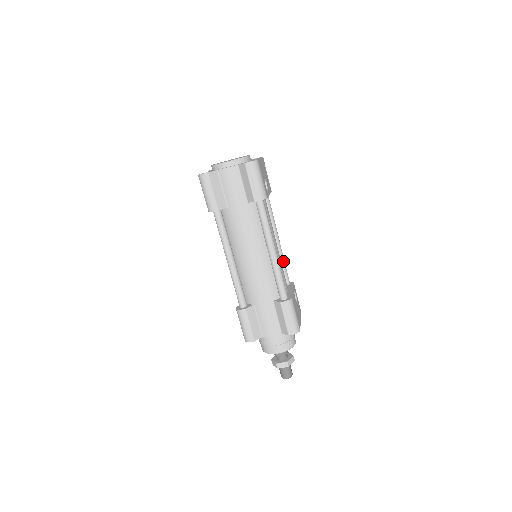
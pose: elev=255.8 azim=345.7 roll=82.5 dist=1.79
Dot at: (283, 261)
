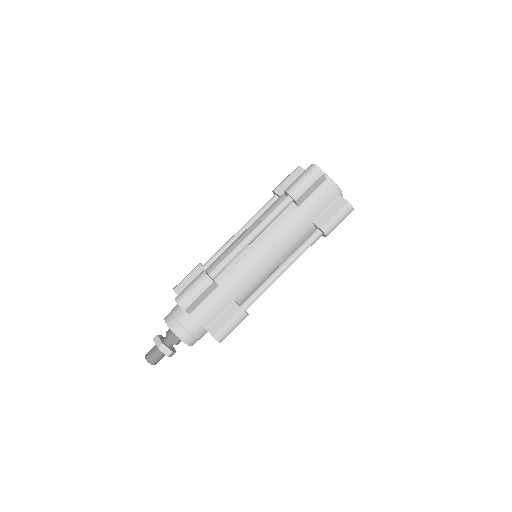
Dot at: occluded
